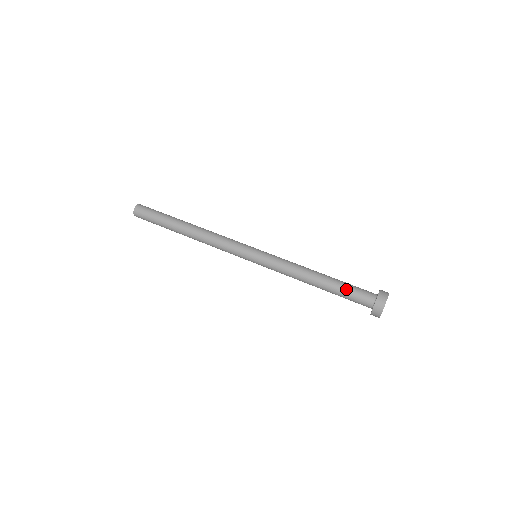
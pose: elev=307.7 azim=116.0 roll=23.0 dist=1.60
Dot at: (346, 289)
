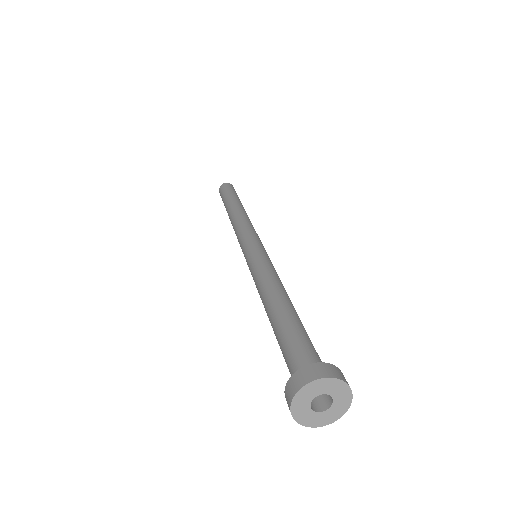
Dot at: (295, 331)
